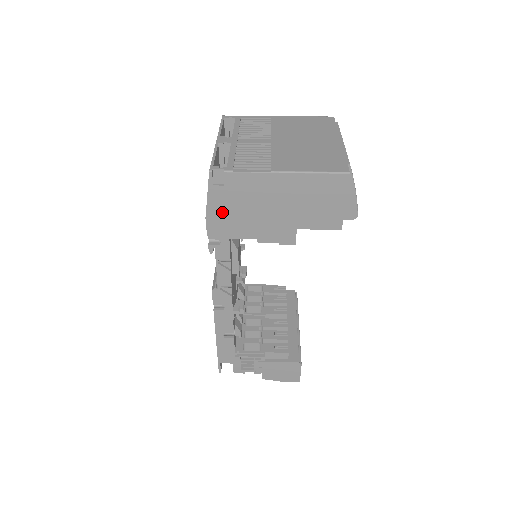
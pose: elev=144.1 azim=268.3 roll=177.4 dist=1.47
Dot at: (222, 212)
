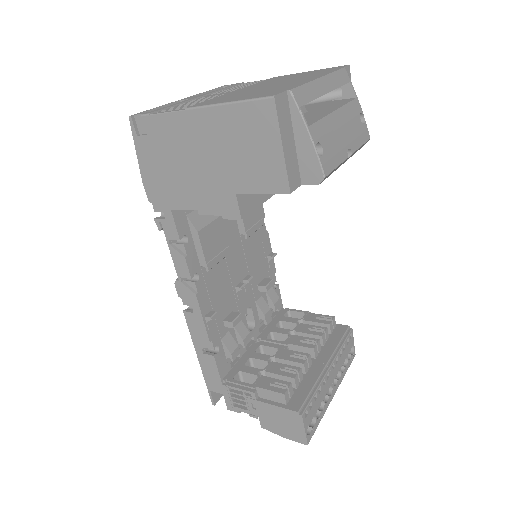
Dot at: (155, 172)
